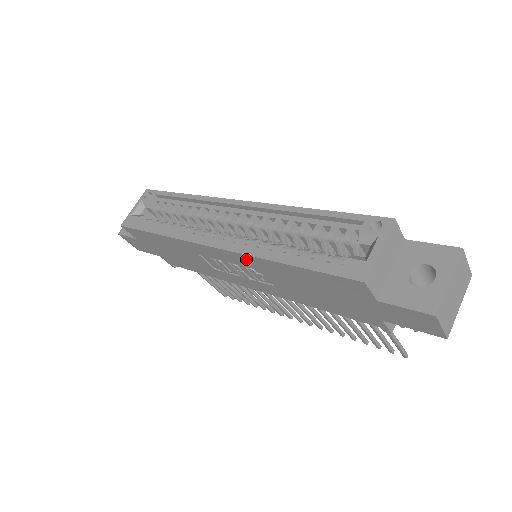
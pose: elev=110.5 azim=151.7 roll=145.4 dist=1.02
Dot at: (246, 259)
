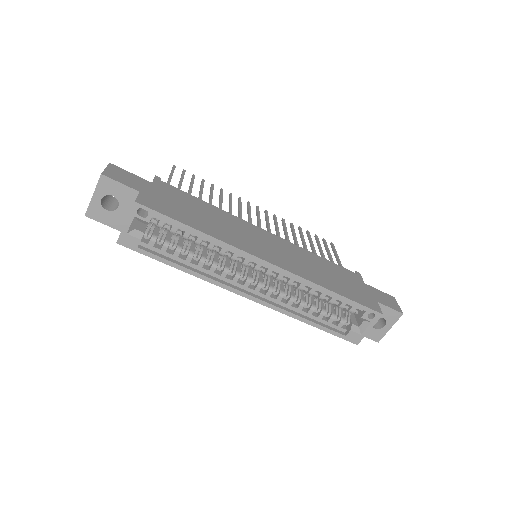
Dot at: occluded
